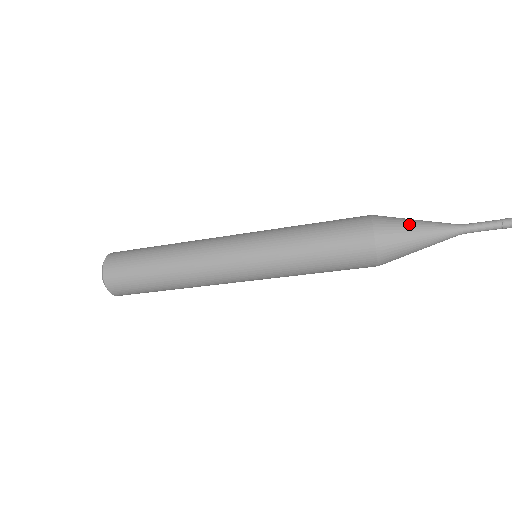
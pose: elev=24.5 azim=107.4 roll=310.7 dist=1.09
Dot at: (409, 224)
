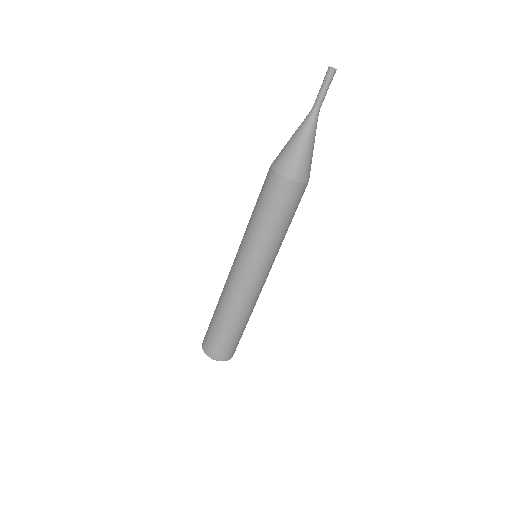
Dot at: (287, 142)
